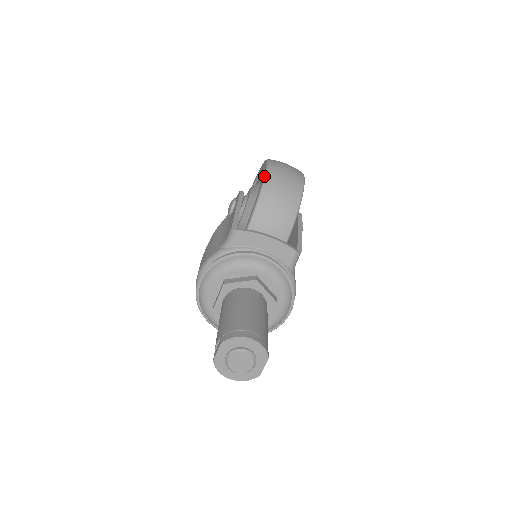
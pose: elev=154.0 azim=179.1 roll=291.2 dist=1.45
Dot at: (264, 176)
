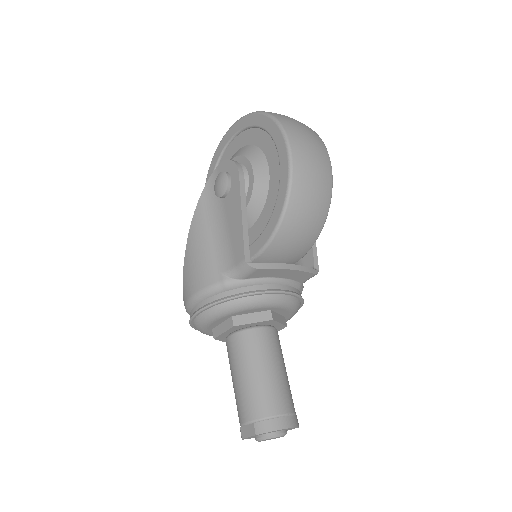
Dot at: (288, 182)
